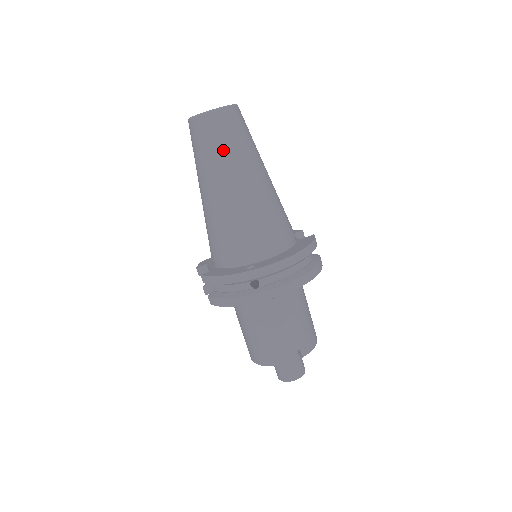
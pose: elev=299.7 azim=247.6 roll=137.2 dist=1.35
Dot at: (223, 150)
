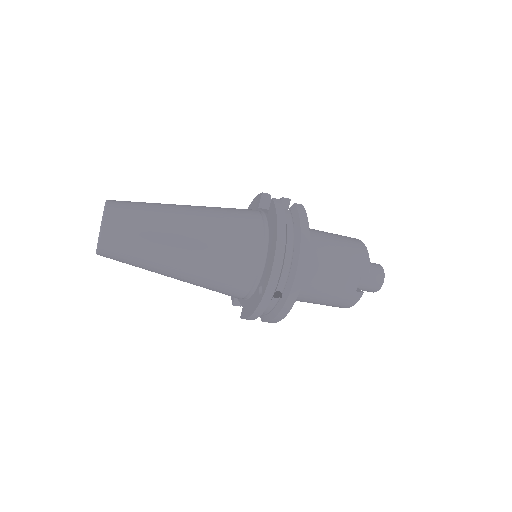
Dot at: (142, 250)
